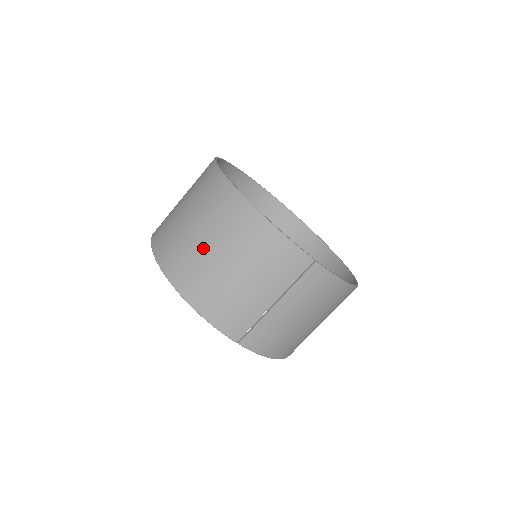
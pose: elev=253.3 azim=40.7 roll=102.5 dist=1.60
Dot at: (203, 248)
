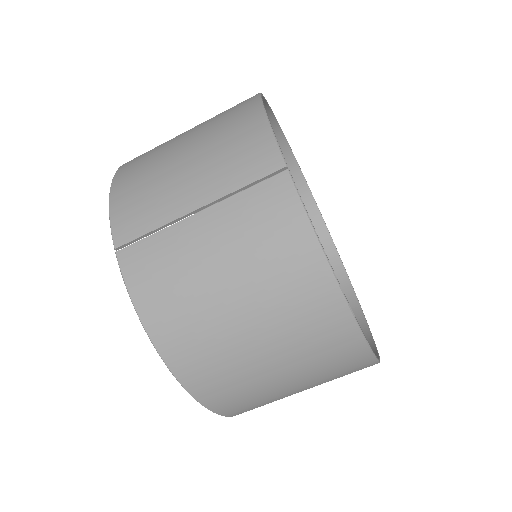
Dot at: (179, 135)
